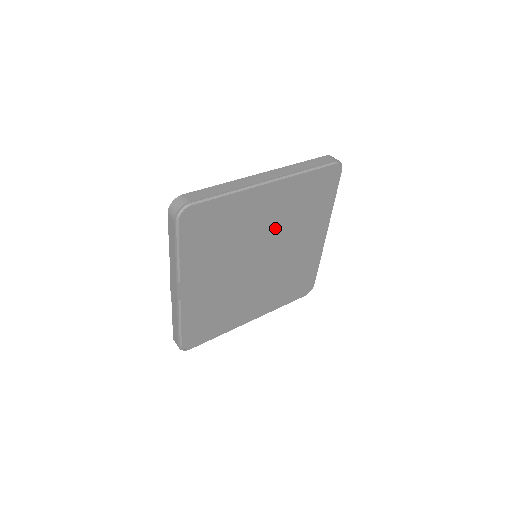
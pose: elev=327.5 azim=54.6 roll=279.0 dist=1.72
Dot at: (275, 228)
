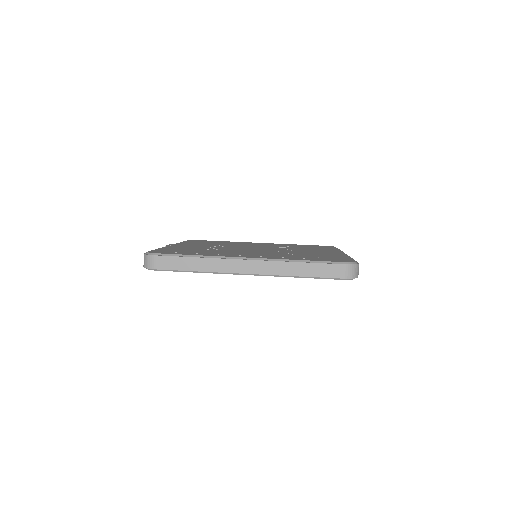
Dot at: occluded
